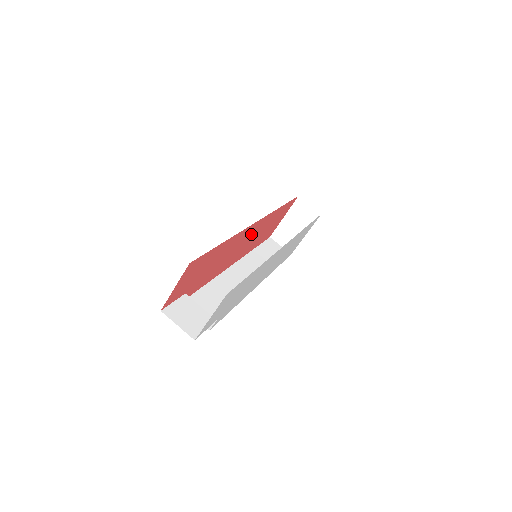
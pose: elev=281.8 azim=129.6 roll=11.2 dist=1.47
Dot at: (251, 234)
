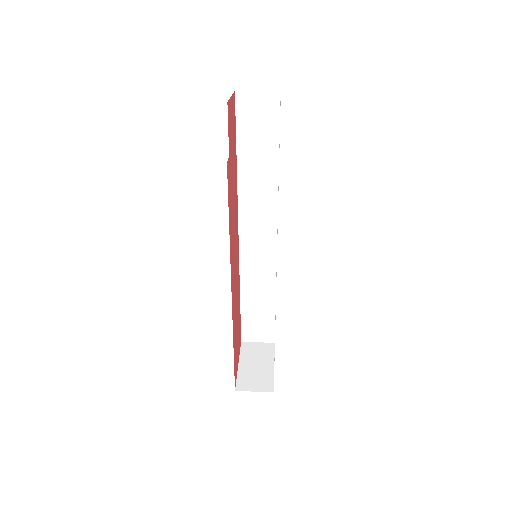
Dot at: (236, 258)
